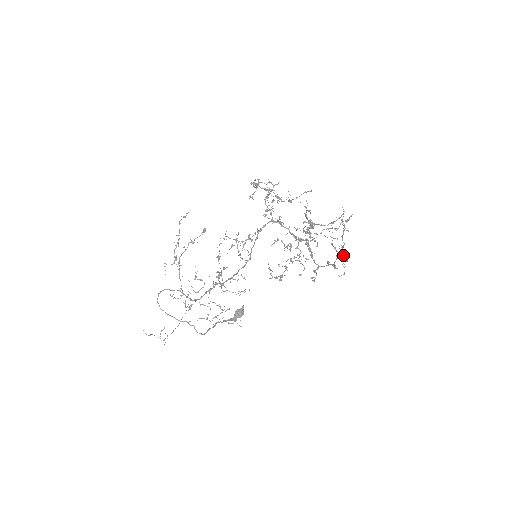
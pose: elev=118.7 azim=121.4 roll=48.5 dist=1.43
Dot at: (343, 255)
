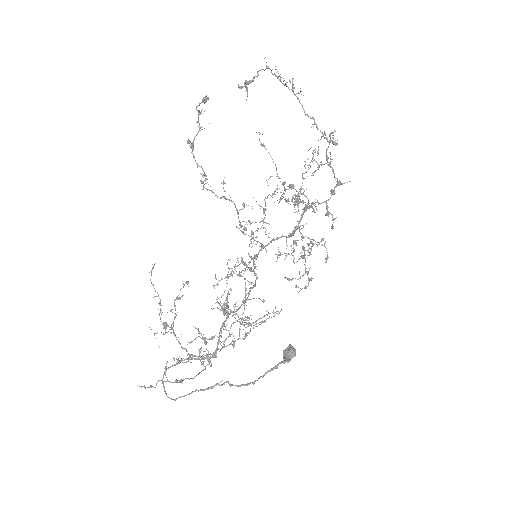
Dot at: (326, 139)
